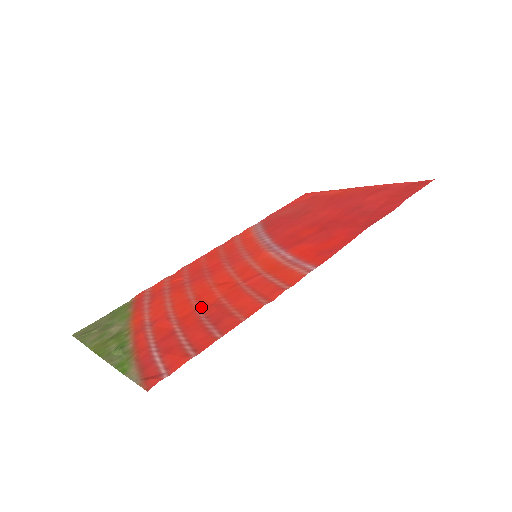
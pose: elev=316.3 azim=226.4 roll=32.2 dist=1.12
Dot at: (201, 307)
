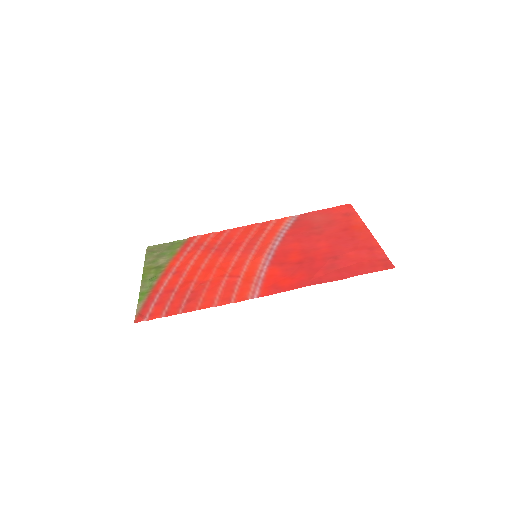
Dot at: (197, 281)
